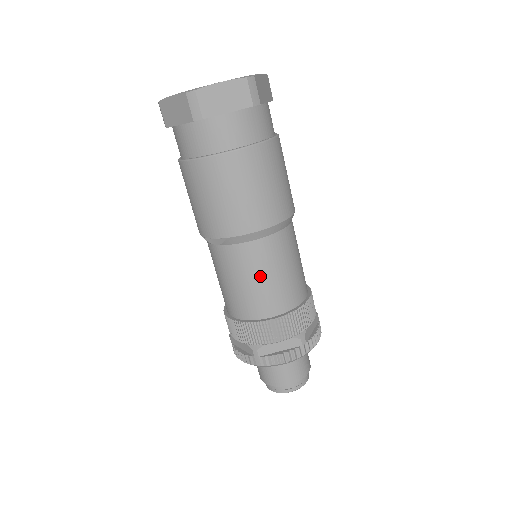
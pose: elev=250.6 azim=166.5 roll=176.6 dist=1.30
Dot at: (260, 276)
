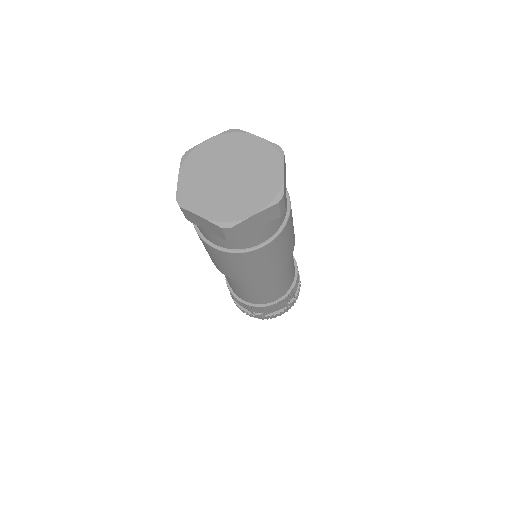
Dot at: (232, 284)
